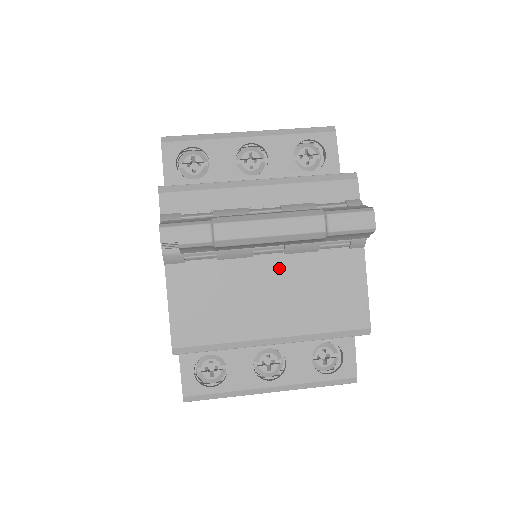
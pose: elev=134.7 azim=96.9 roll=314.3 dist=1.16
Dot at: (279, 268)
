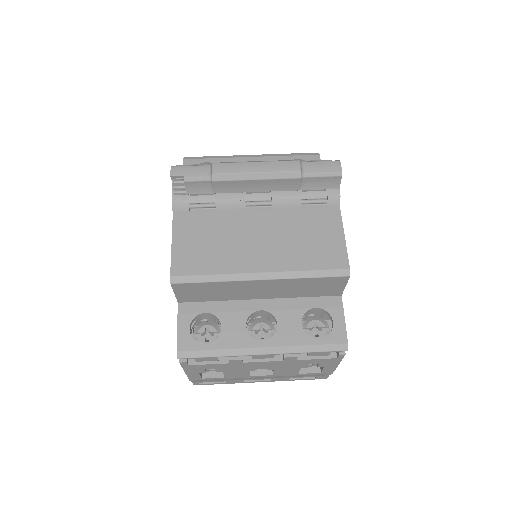
Dot at: (267, 219)
